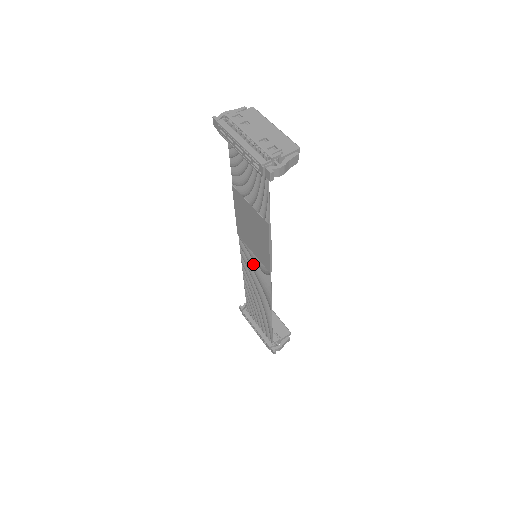
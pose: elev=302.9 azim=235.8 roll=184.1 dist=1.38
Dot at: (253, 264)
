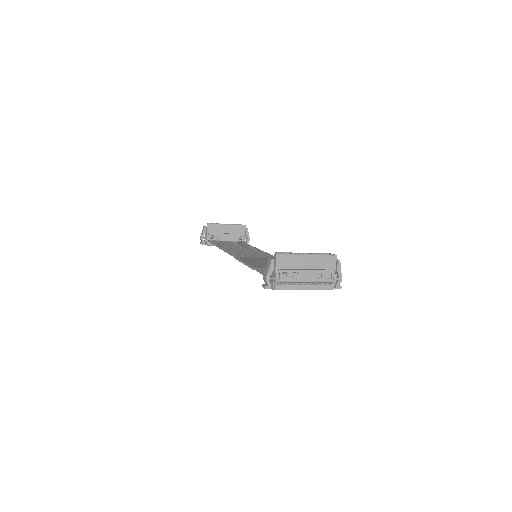
Dot at: occluded
